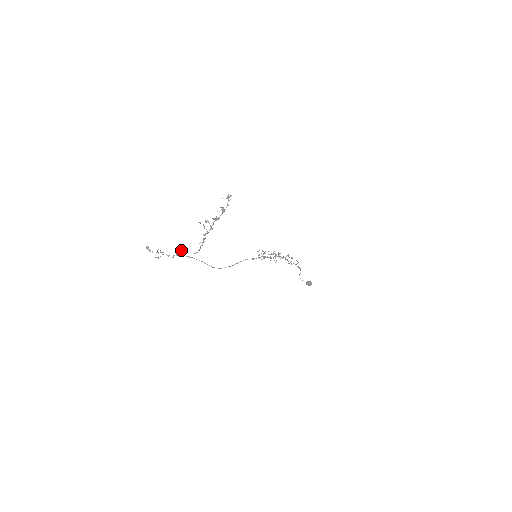
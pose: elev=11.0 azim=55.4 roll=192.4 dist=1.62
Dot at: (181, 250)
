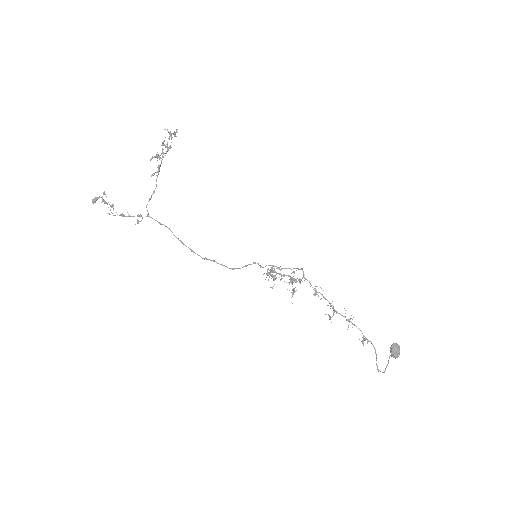
Dot at: occluded
